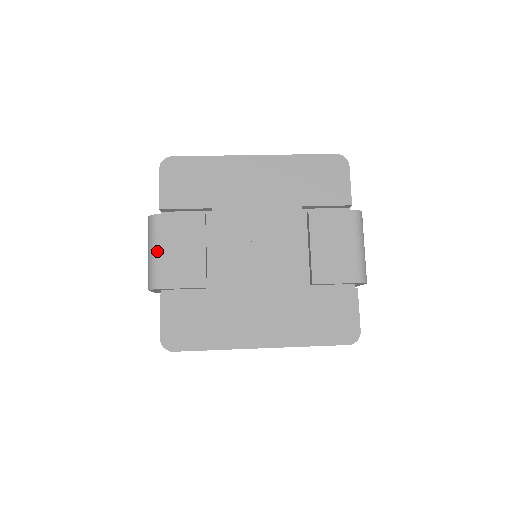
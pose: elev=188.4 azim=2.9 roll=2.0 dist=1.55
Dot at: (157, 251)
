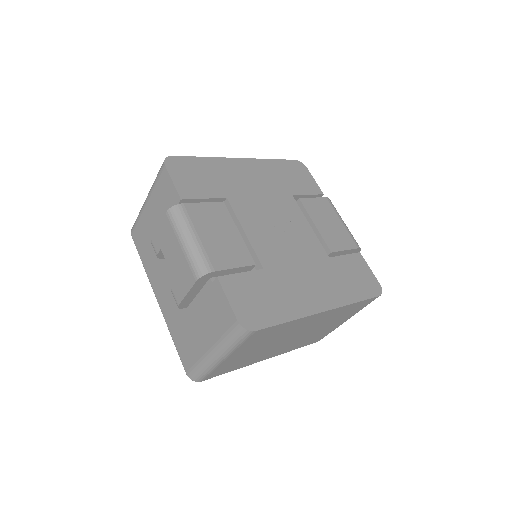
Dot at: (196, 236)
